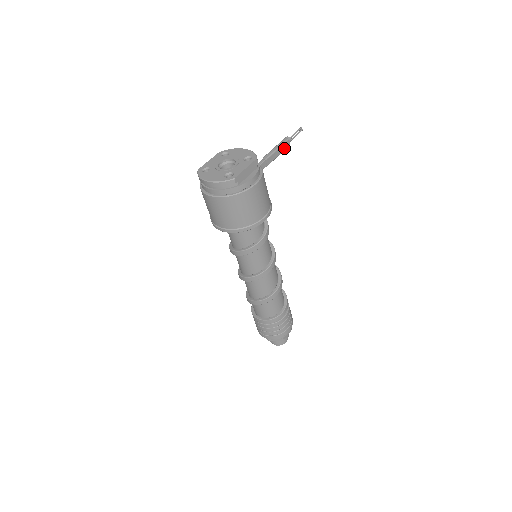
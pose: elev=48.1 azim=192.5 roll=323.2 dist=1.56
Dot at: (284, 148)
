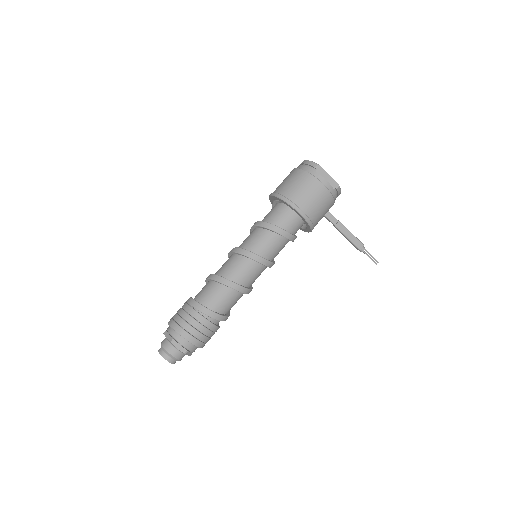
Dot at: (355, 242)
